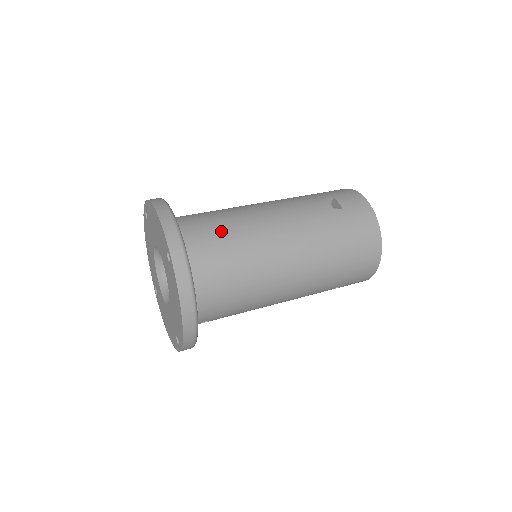
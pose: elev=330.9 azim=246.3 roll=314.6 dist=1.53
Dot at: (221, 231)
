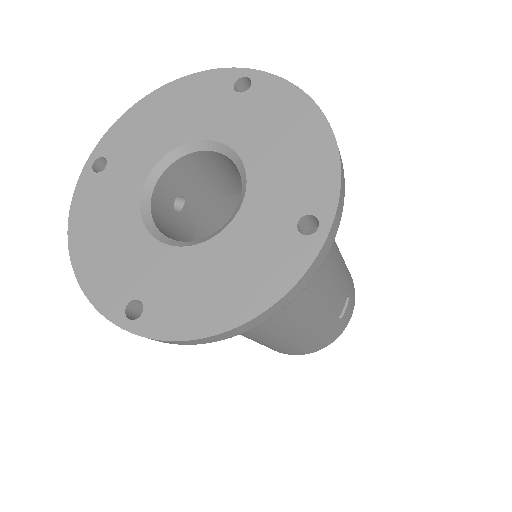
Dot at: occluded
